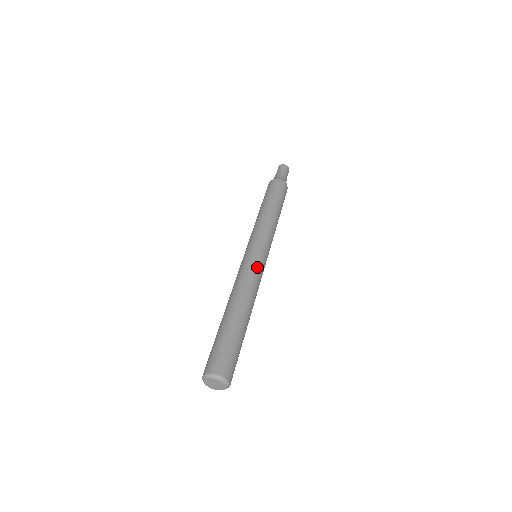
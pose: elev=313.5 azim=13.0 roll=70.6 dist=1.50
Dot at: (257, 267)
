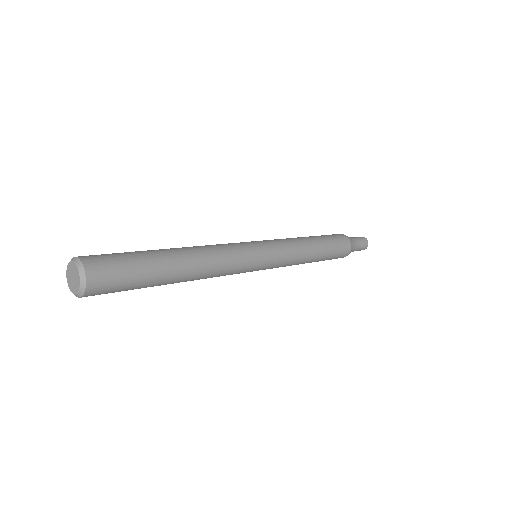
Dot at: (242, 250)
